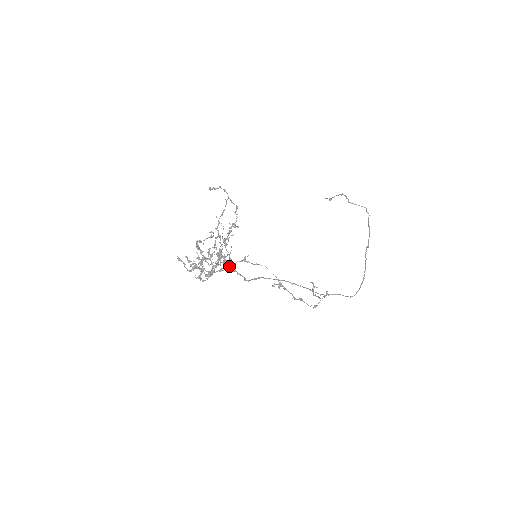
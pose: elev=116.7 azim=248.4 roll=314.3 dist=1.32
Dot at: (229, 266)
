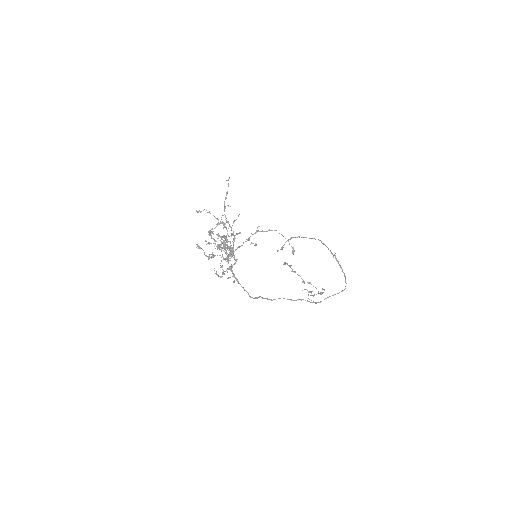
Dot at: (246, 239)
